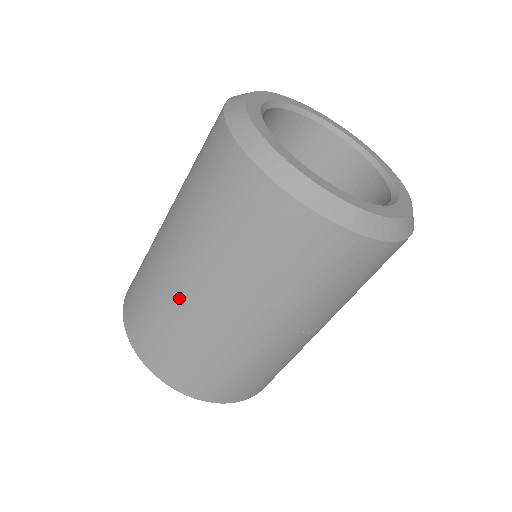
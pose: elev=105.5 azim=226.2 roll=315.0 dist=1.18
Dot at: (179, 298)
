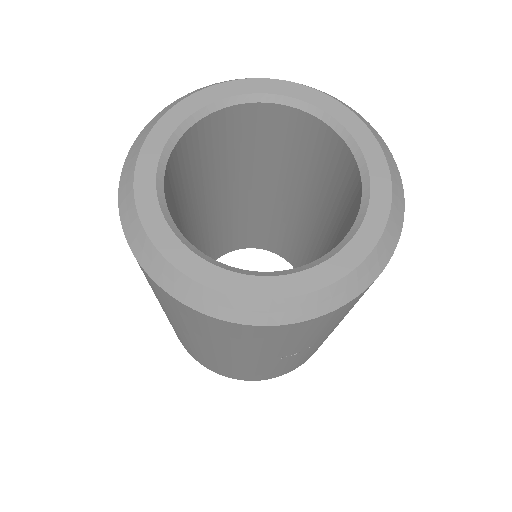
Dot at: (172, 325)
